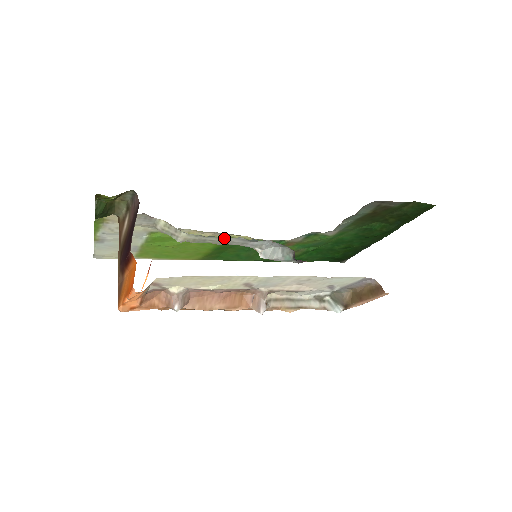
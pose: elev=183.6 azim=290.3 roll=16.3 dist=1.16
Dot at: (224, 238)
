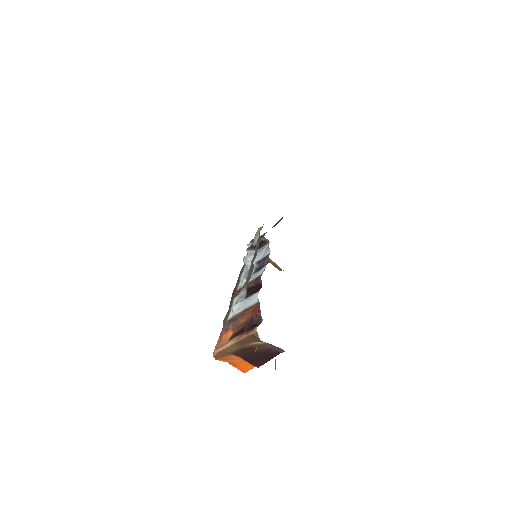
Dot at: occluded
